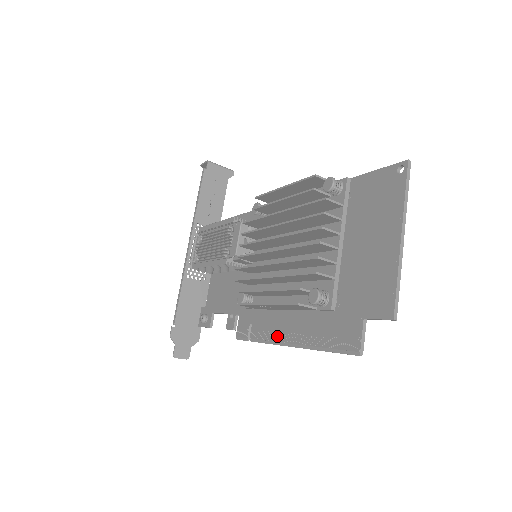
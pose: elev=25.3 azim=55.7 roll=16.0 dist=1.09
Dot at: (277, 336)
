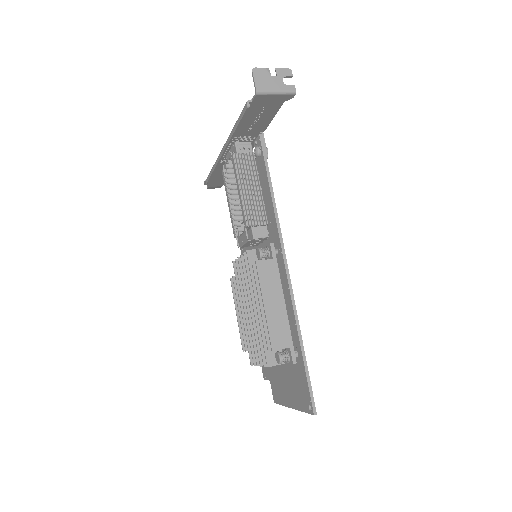
Dot at: occluded
